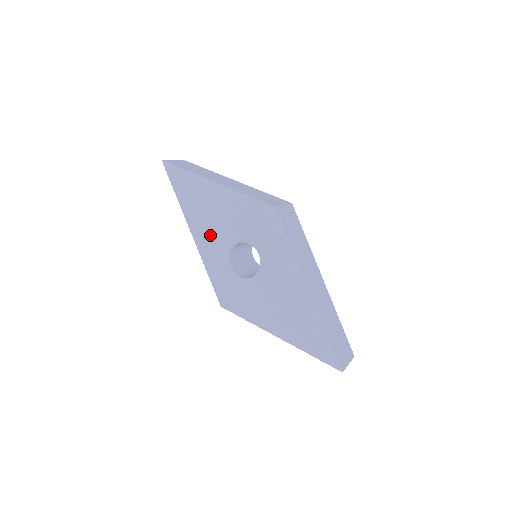
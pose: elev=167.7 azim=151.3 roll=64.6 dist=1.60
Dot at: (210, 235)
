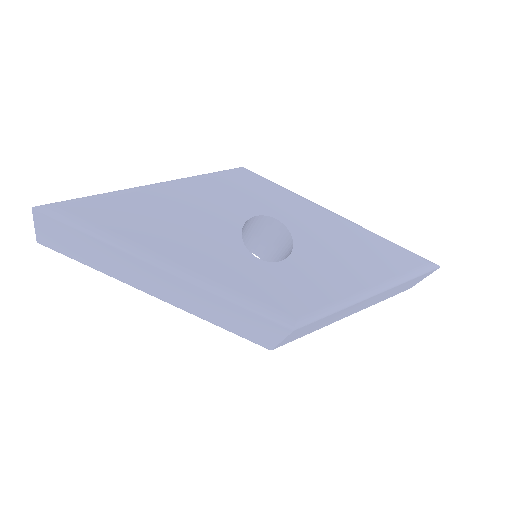
Dot at: (201, 243)
